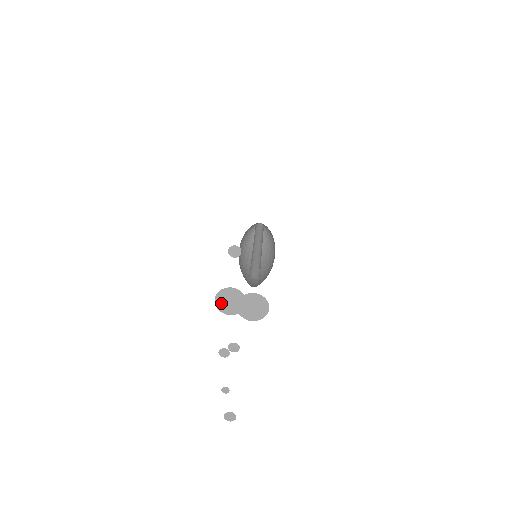
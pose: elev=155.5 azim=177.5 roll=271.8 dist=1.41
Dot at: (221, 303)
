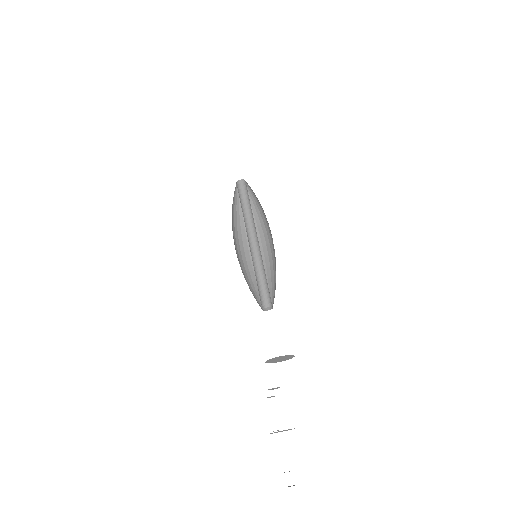
Dot at: occluded
